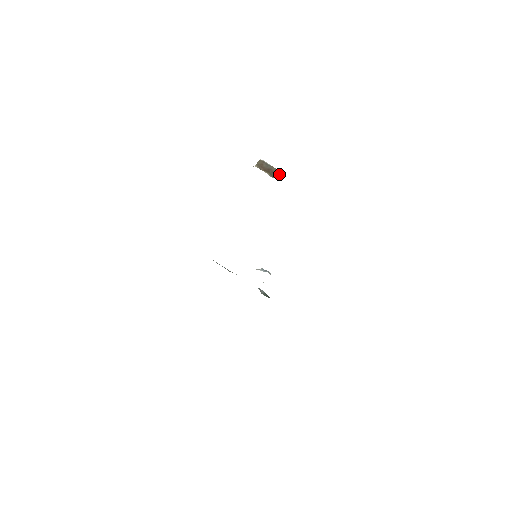
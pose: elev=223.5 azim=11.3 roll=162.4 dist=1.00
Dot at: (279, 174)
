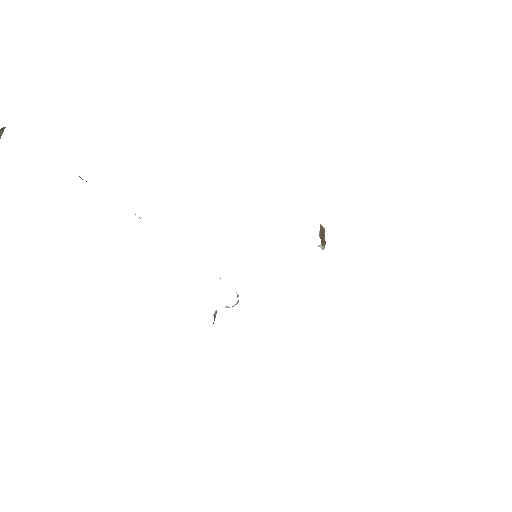
Dot at: (324, 243)
